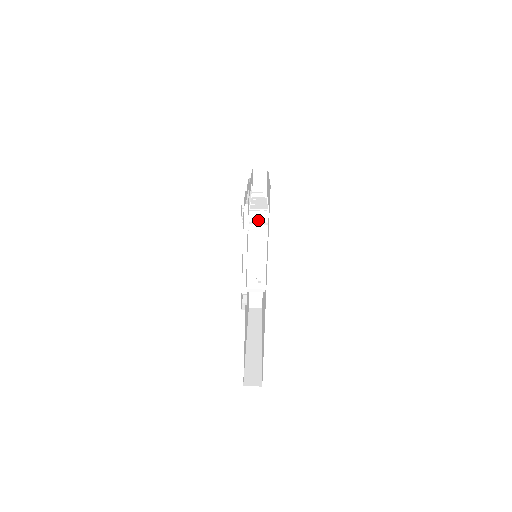
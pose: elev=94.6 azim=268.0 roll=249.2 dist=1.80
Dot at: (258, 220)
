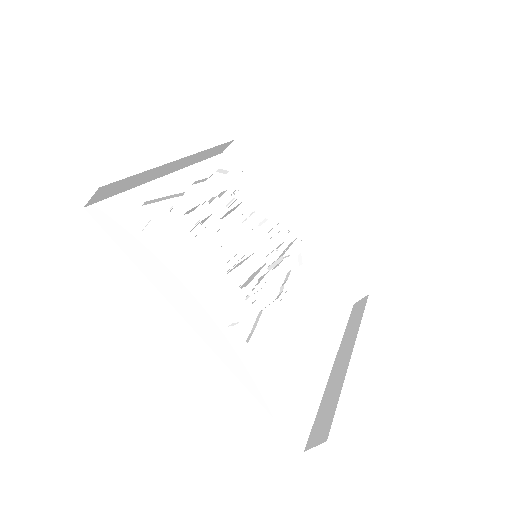
Dot at: (165, 228)
